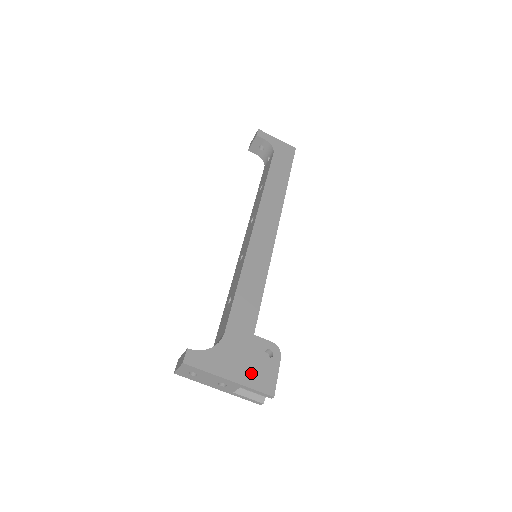
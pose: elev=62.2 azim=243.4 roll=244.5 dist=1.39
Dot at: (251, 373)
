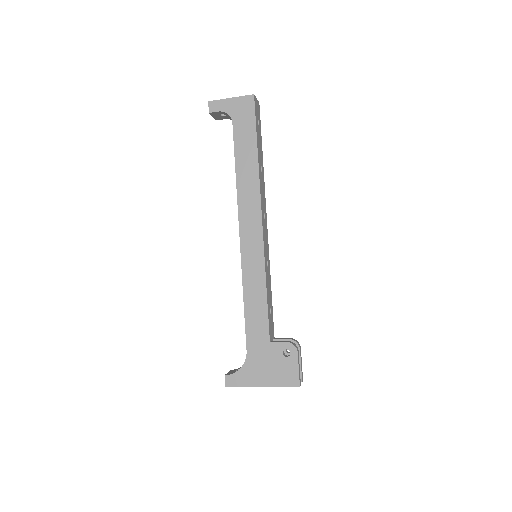
Dot at: (276, 375)
